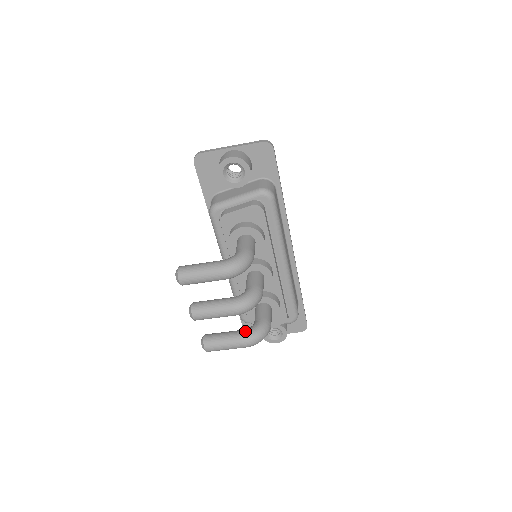
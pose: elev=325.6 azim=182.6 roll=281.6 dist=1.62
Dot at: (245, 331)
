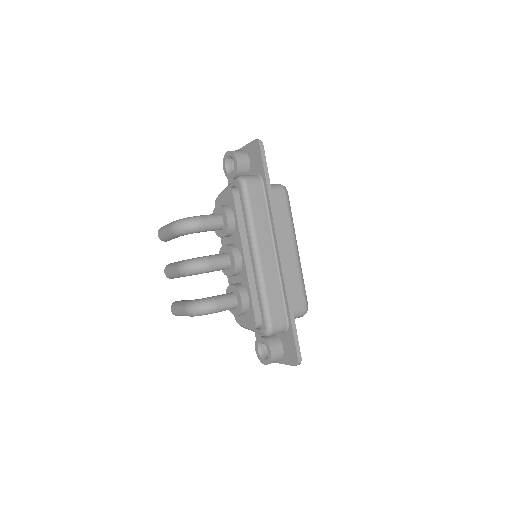
Dot at: occluded
